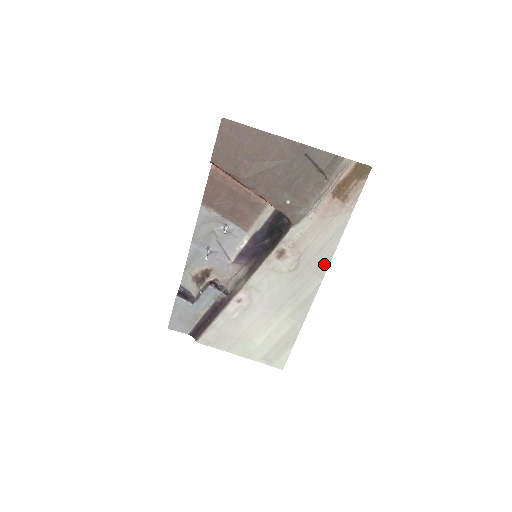
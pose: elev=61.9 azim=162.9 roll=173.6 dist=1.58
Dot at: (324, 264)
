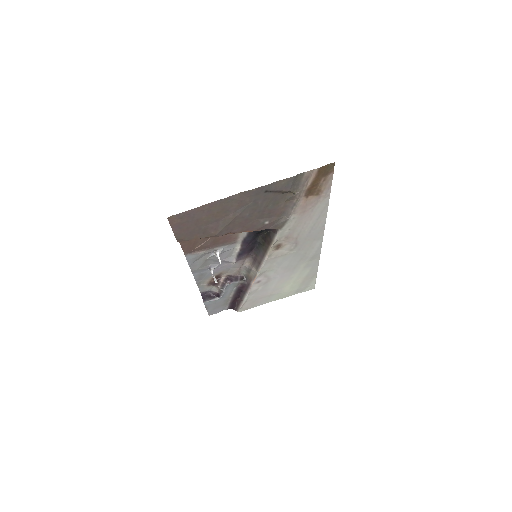
Dot at: (319, 233)
